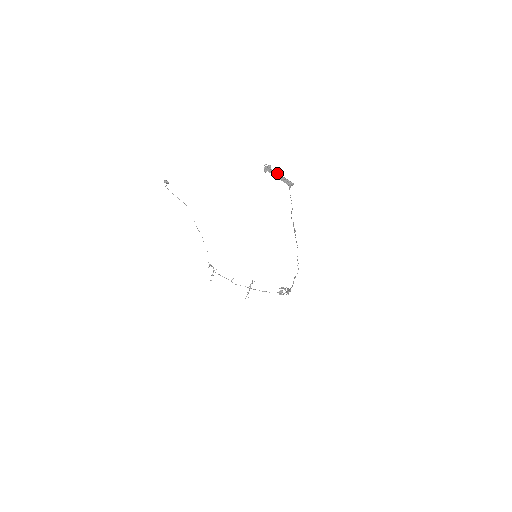
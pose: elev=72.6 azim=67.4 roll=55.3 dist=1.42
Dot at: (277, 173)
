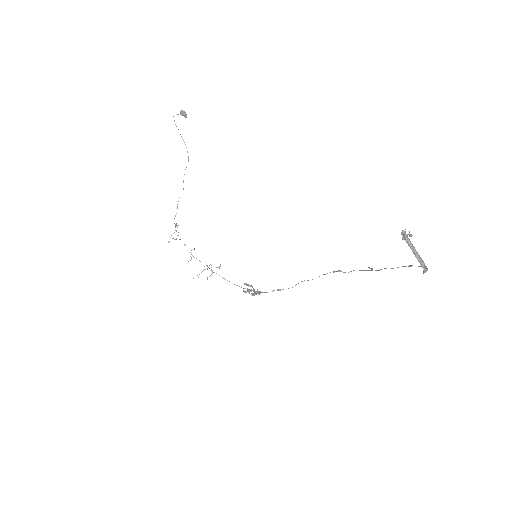
Dot at: (413, 246)
